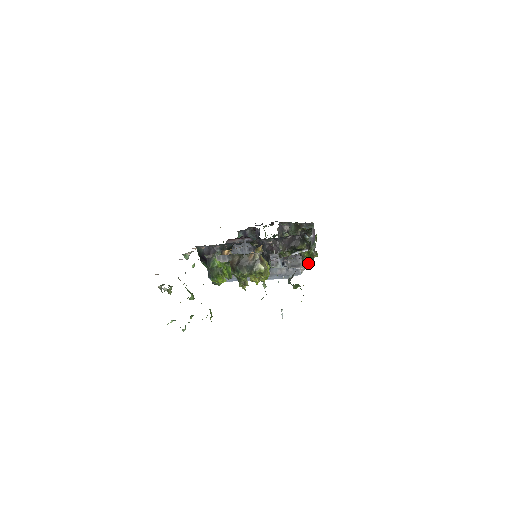
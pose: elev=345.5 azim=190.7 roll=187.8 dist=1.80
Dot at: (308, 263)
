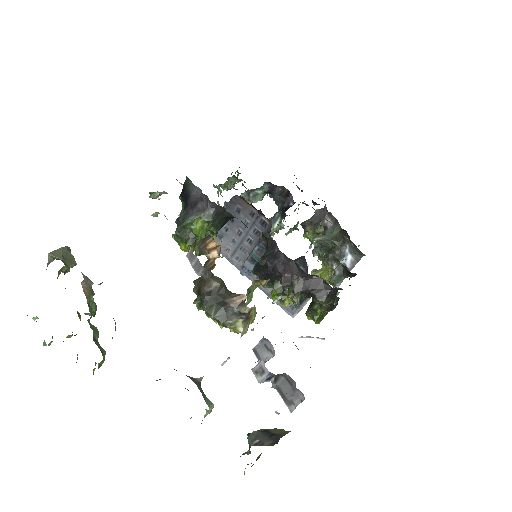
Dot at: (313, 319)
